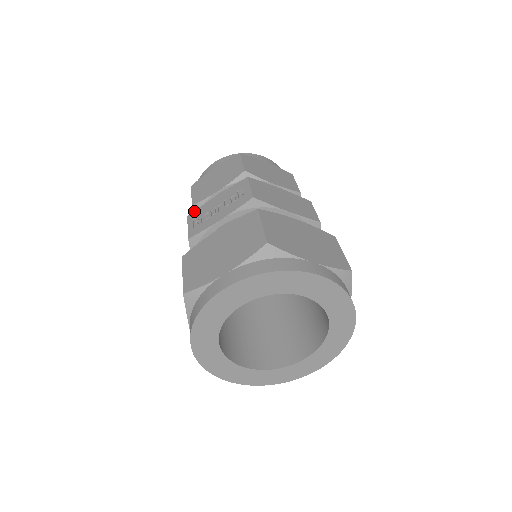
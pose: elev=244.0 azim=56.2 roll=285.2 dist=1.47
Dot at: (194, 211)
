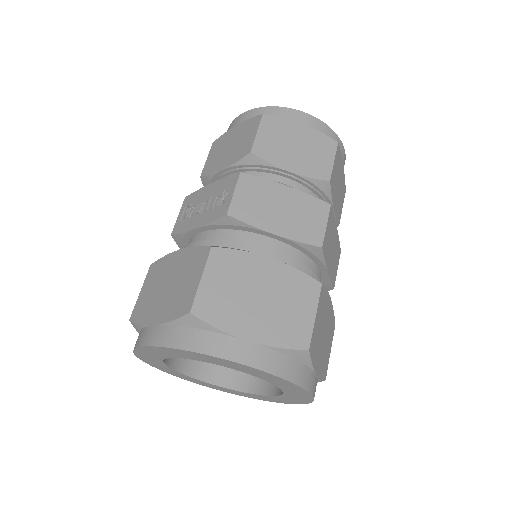
Dot at: (191, 194)
